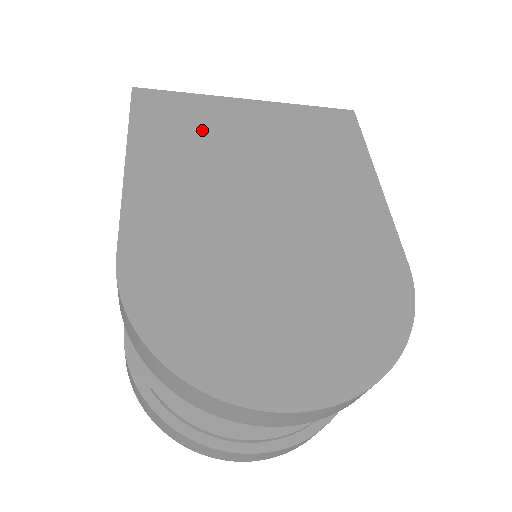
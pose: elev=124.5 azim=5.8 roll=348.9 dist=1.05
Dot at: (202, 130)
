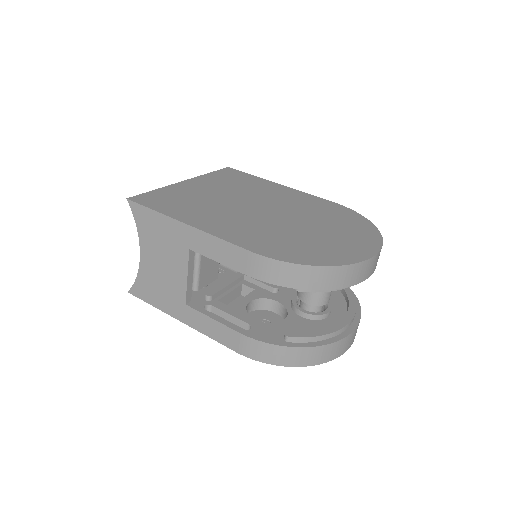
Dot at: (190, 199)
